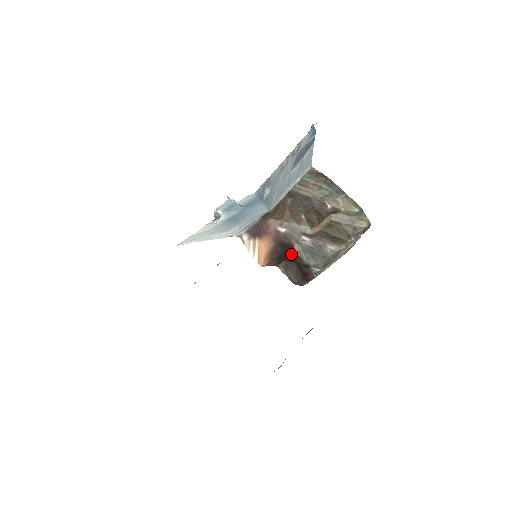
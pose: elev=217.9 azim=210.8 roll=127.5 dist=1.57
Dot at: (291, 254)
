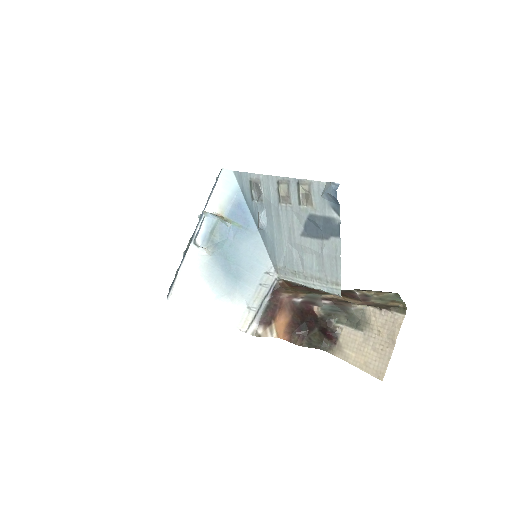
Dot at: (311, 320)
